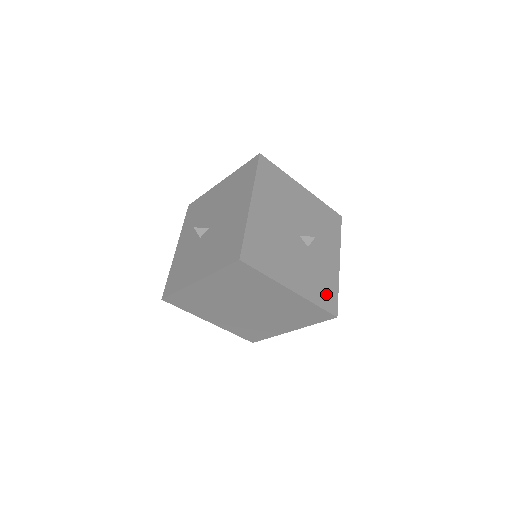
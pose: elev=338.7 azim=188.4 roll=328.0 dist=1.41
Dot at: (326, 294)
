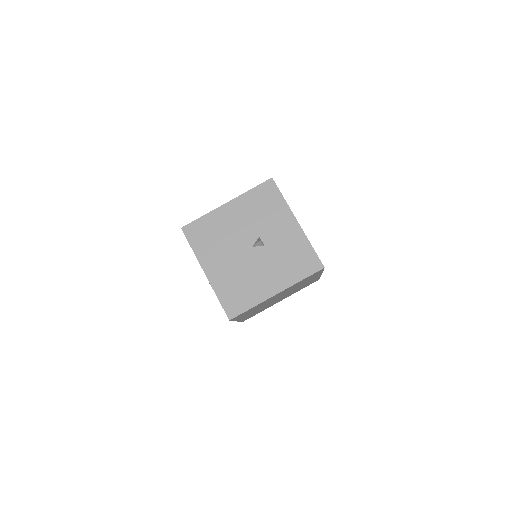
Dot at: (303, 262)
